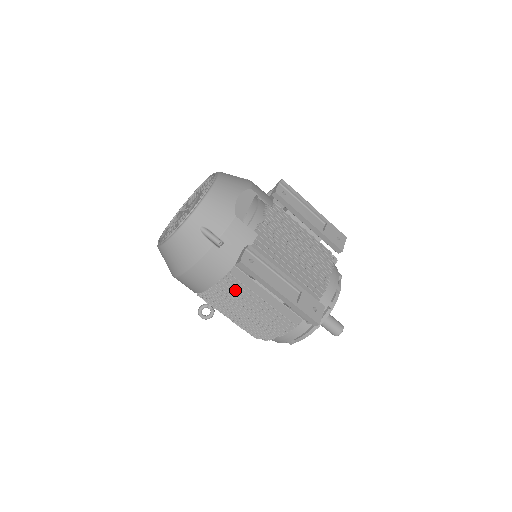
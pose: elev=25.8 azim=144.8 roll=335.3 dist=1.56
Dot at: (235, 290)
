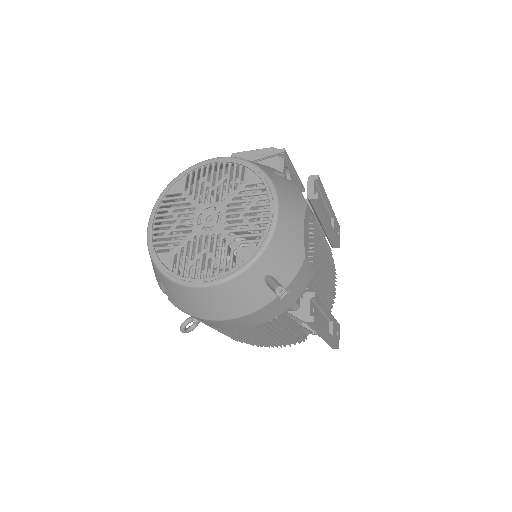
Dot at: (266, 326)
